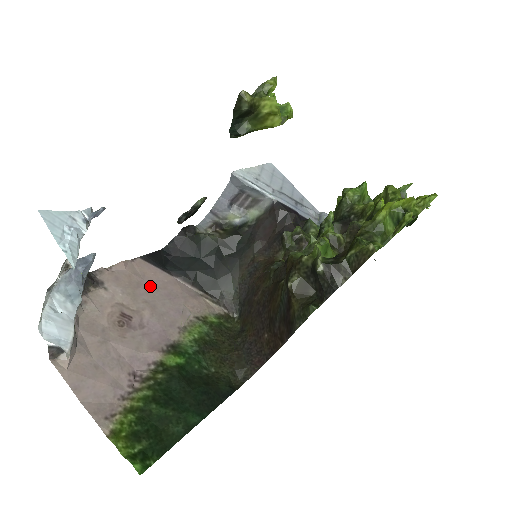
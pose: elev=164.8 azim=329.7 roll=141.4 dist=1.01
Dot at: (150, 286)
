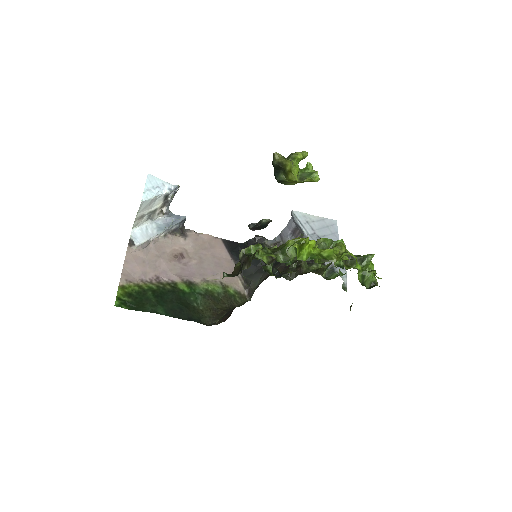
Dot at: (211, 253)
